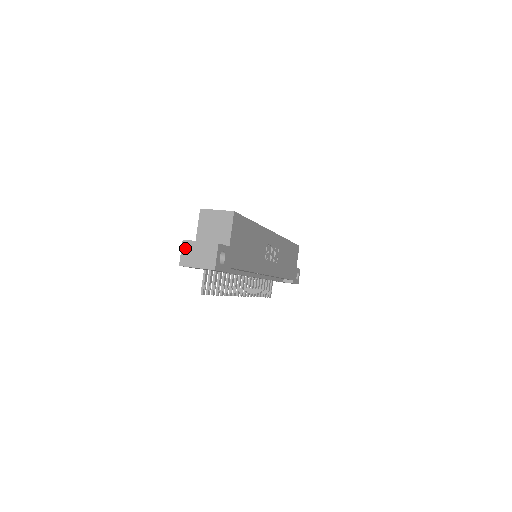
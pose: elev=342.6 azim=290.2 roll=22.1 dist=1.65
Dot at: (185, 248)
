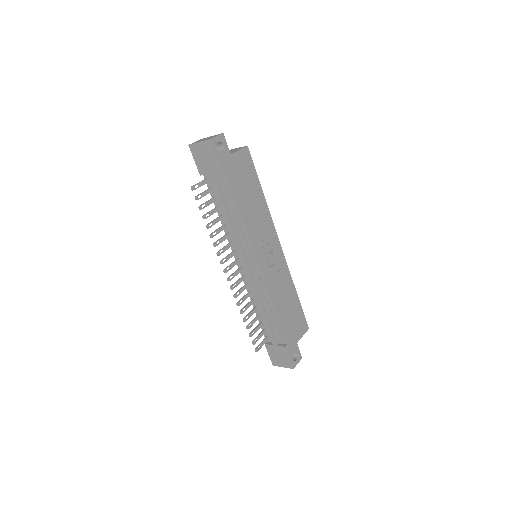
Dot at: occluded
